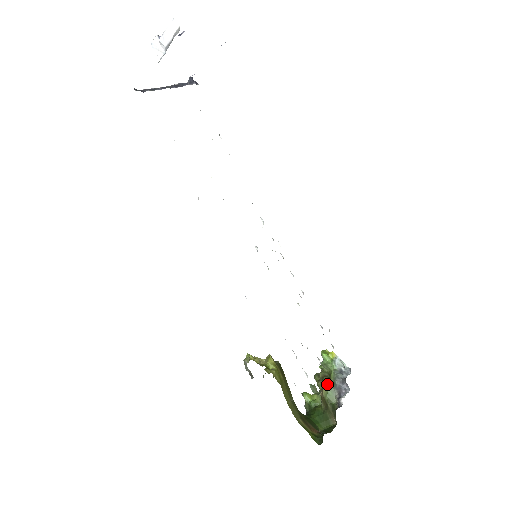
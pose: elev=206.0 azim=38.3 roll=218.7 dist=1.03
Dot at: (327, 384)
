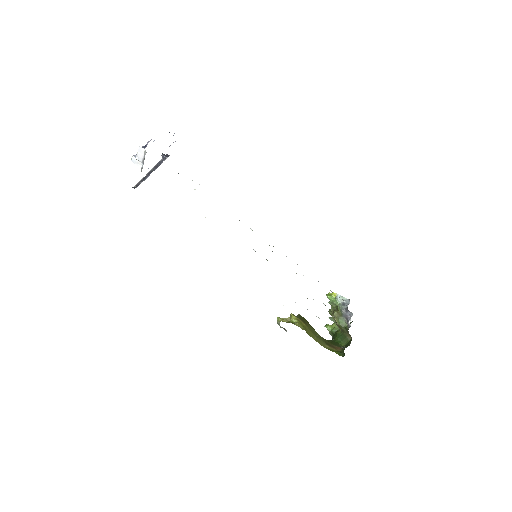
Dot at: (337, 316)
